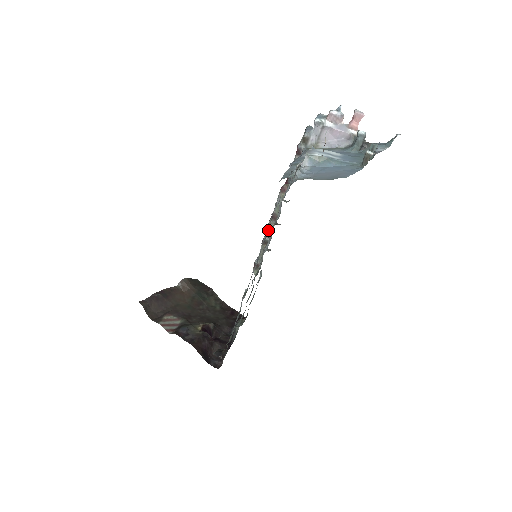
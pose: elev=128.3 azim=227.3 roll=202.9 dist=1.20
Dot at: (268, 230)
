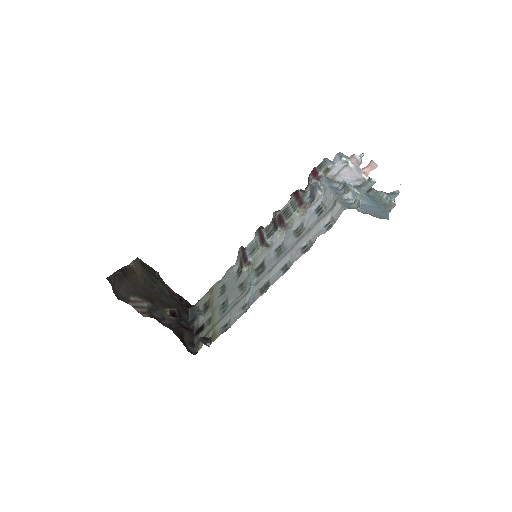
Dot at: (308, 242)
